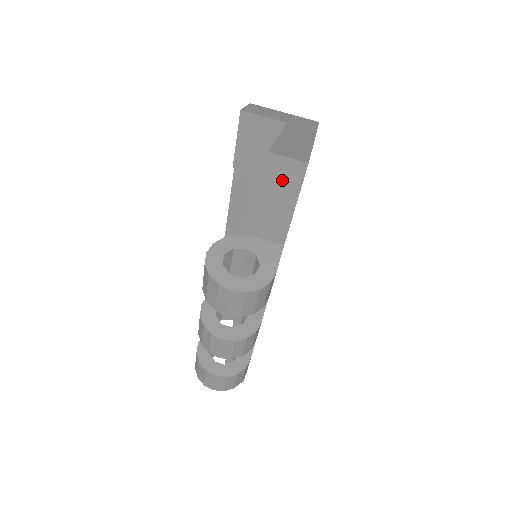
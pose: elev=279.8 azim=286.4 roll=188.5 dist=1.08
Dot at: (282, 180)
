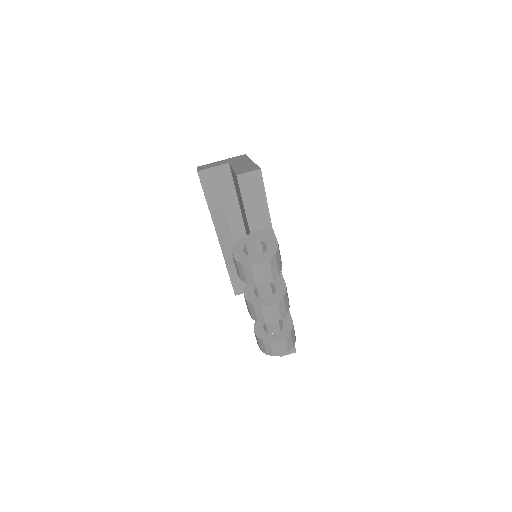
Dot at: (251, 187)
